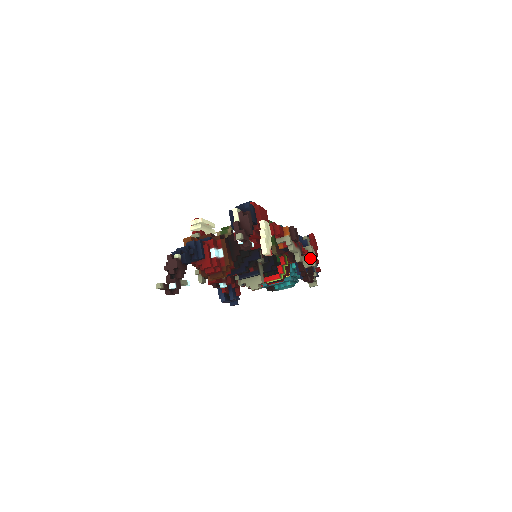
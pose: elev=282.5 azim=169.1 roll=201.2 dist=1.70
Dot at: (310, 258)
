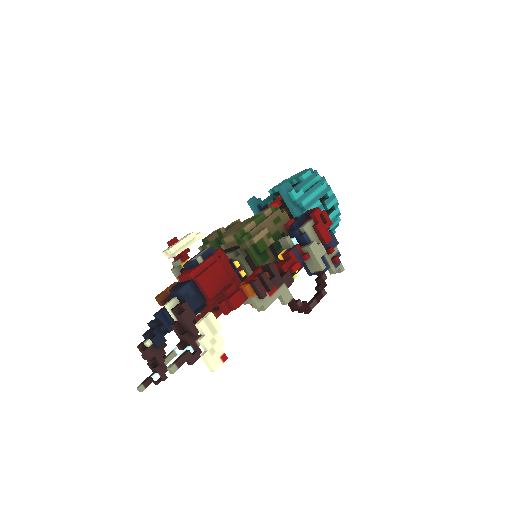
Dot at: (314, 262)
